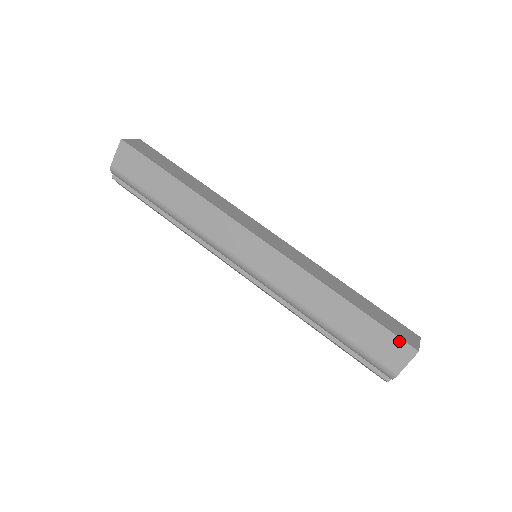
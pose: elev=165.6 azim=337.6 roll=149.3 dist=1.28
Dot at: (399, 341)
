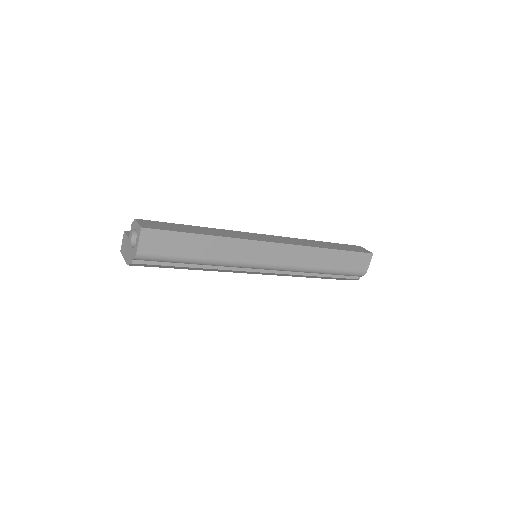
Dot at: (364, 254)
